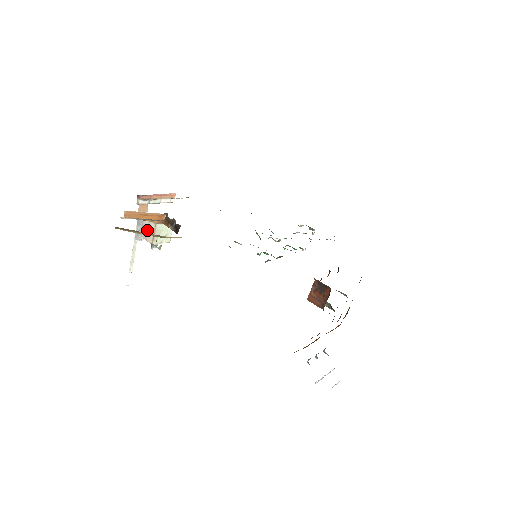
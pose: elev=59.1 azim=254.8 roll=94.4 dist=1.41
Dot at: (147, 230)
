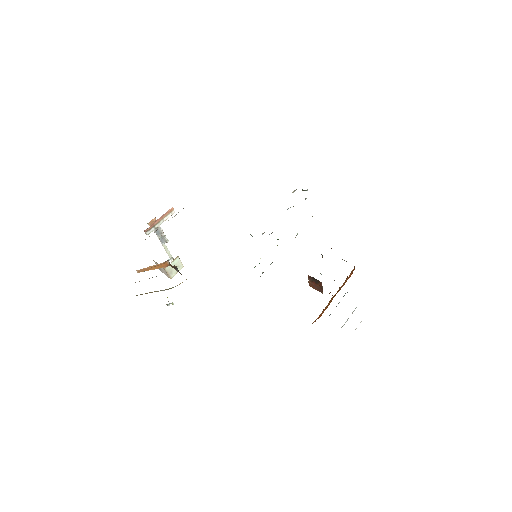
Dot at: (161, 269)
